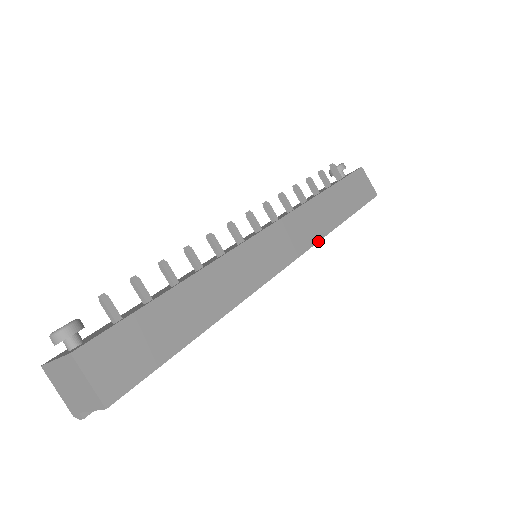
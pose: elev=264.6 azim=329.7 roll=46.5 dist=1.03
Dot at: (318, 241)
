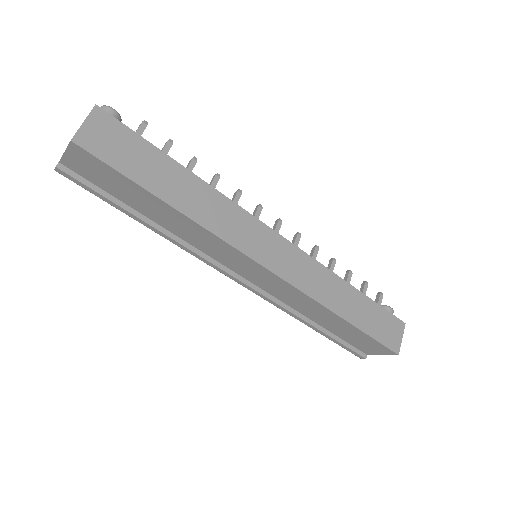
Dot at: (308, 295)
